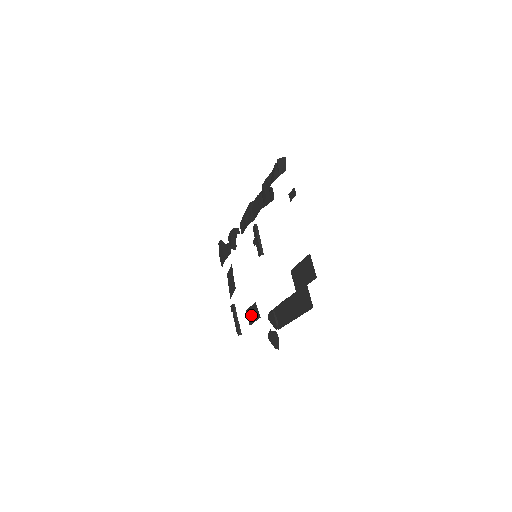
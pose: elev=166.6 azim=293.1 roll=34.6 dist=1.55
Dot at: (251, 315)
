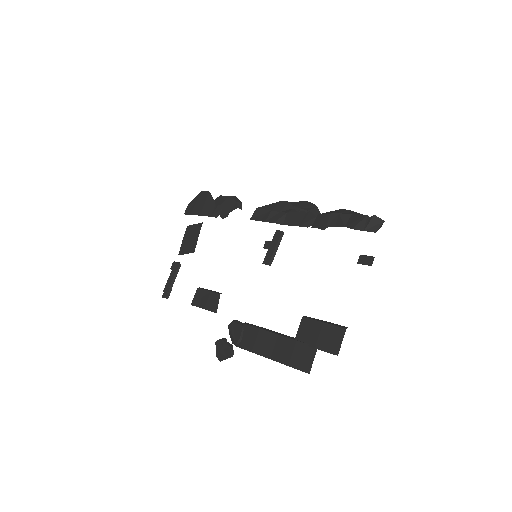
Dot at: (202, 298)
